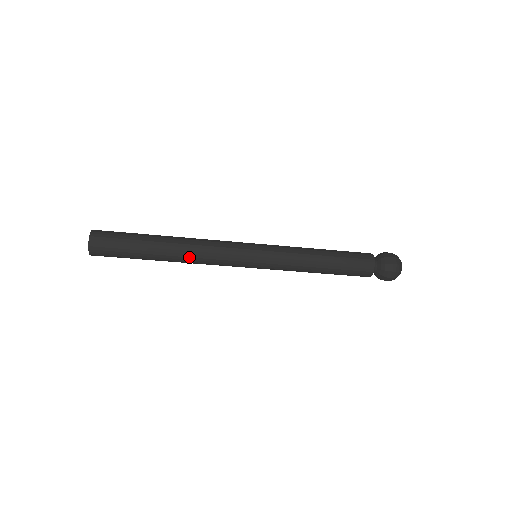
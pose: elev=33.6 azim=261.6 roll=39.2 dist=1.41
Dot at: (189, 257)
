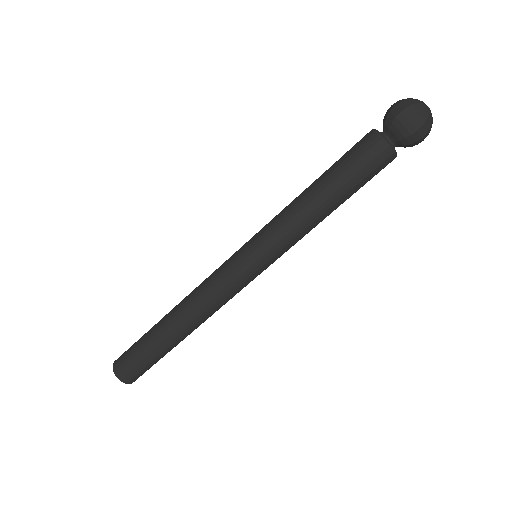
Dot at: (189, 309)
